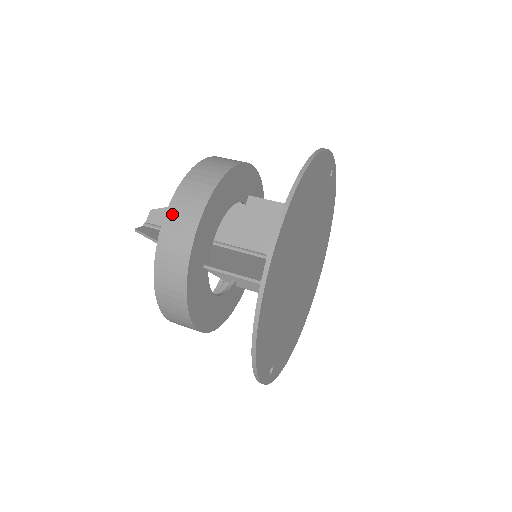
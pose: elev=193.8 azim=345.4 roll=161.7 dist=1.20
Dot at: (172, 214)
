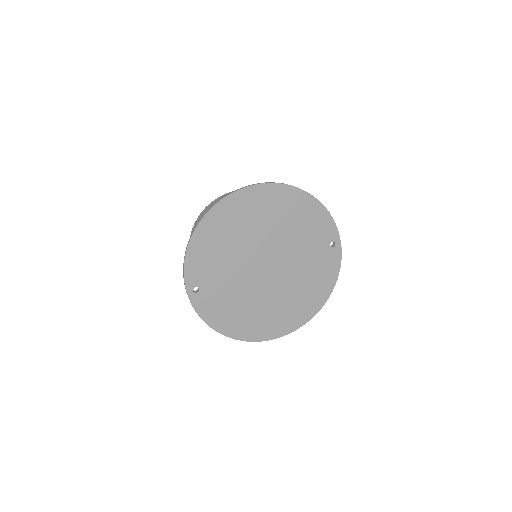
Dot at: occluded
